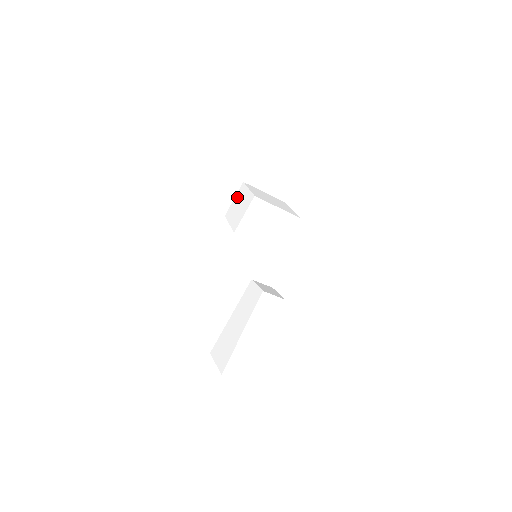
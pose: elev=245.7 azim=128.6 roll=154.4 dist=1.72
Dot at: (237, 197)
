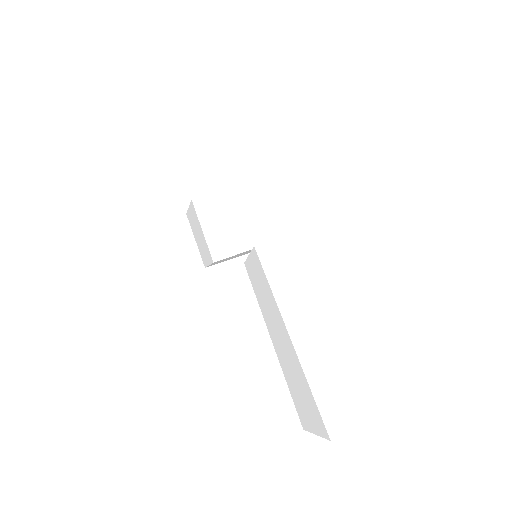
Dot at: (193, 233)
